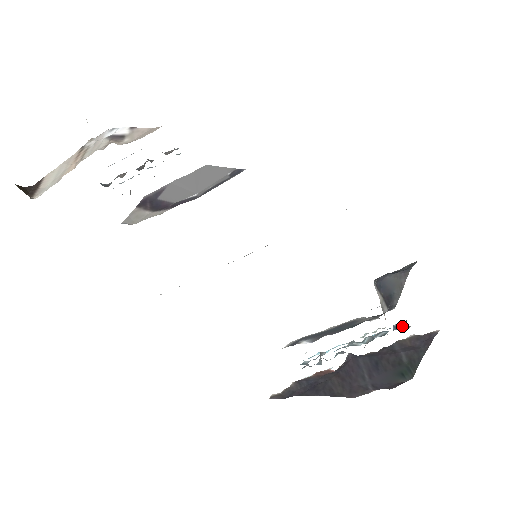
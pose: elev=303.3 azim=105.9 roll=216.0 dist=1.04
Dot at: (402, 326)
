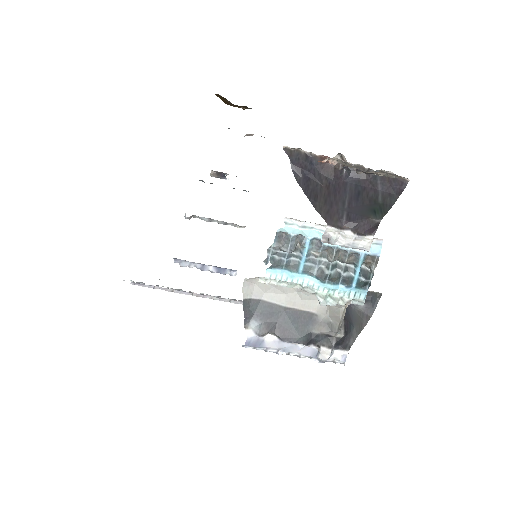
Dot at: (367, 276)
